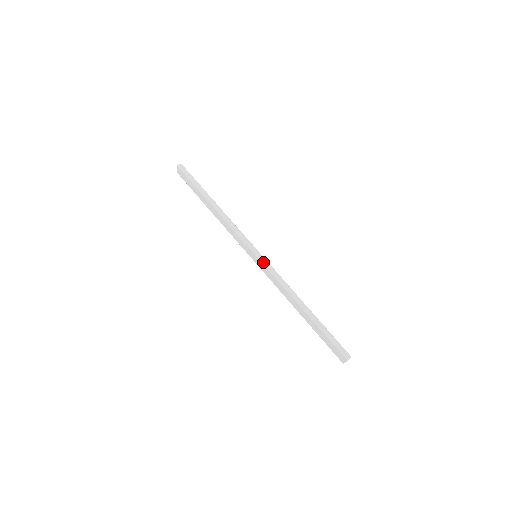
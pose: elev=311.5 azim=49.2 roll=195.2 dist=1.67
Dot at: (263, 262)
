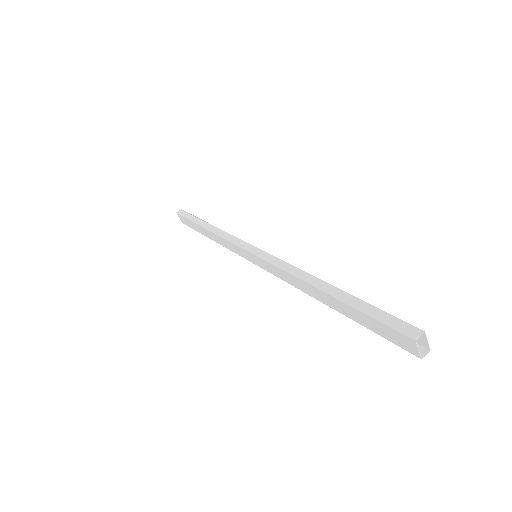
Dot at: (259, 255)
